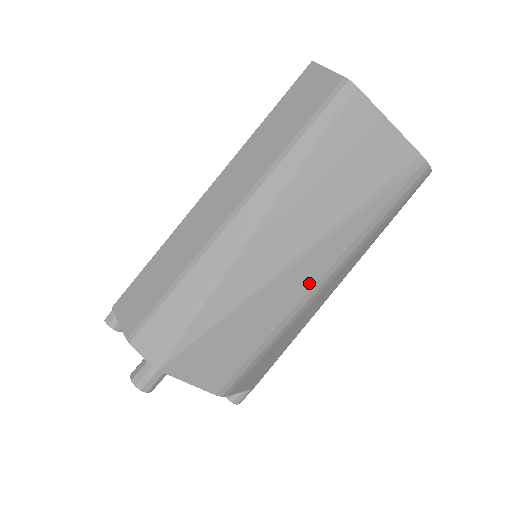
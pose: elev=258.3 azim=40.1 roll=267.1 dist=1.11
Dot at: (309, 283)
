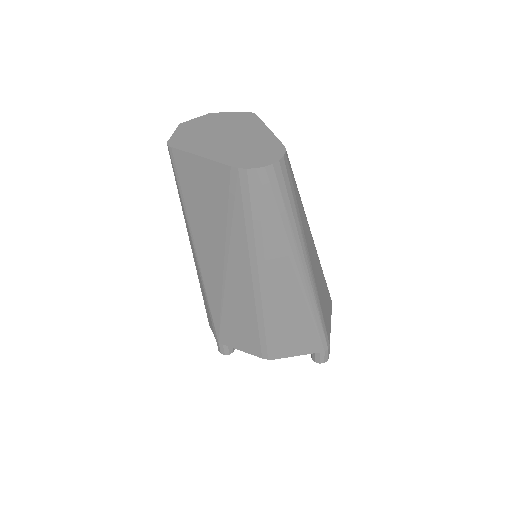
Dot at: (248, 281)
